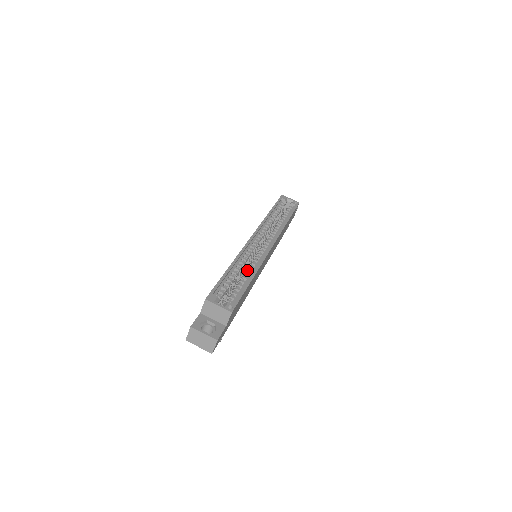
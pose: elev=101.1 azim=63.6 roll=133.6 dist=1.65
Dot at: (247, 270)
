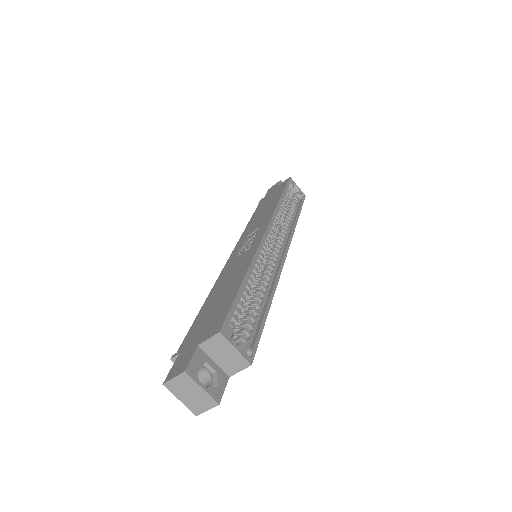
Dot at: (261, 286)
